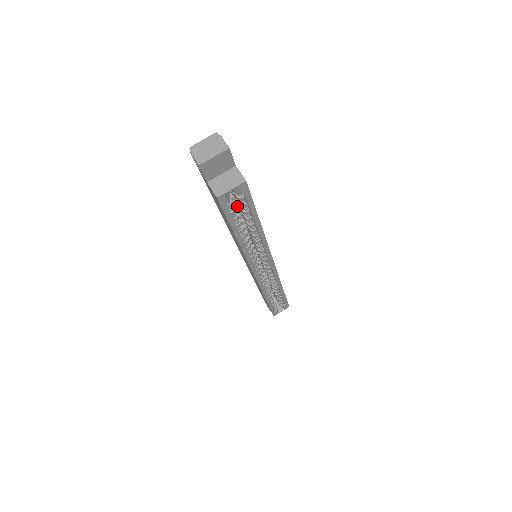
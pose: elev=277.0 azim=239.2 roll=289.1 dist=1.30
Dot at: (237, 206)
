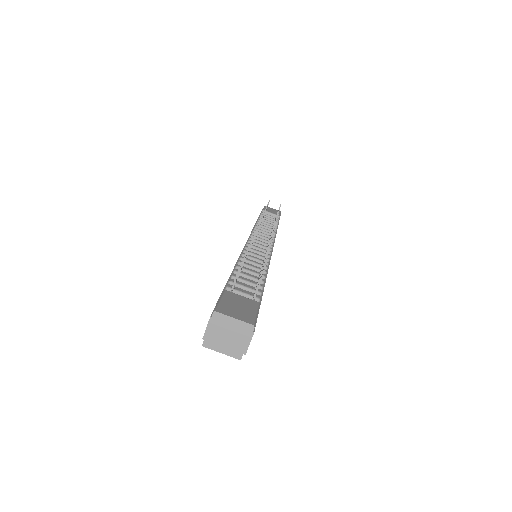
Dot at: occluded
